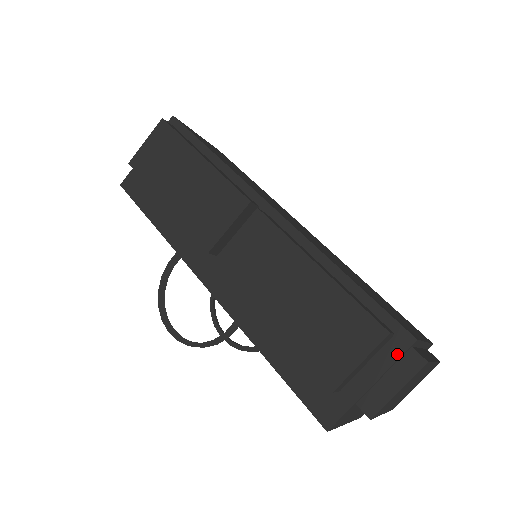
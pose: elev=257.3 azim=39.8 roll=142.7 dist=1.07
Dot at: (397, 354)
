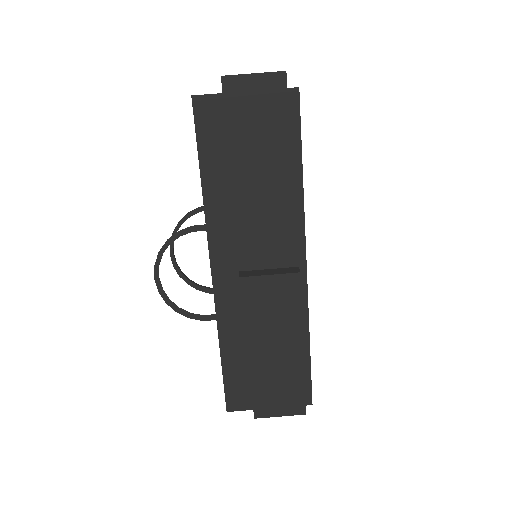
Dot at: occluded
